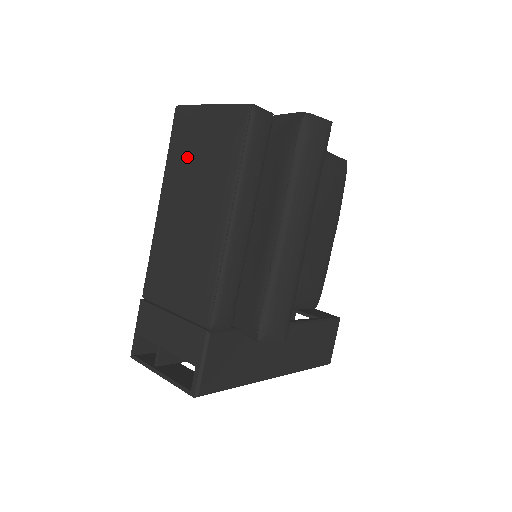
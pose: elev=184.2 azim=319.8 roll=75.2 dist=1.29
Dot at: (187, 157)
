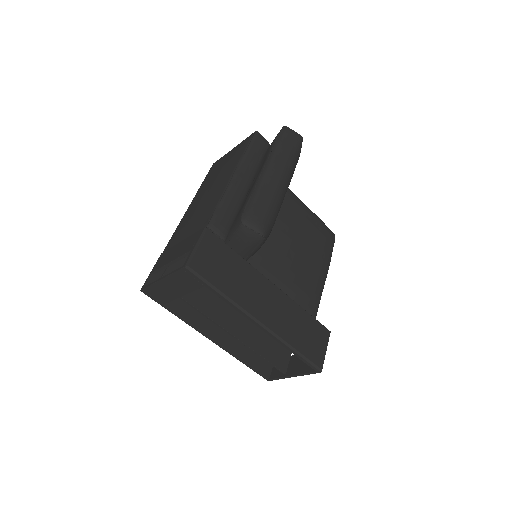
Dot at: (215, 172)
